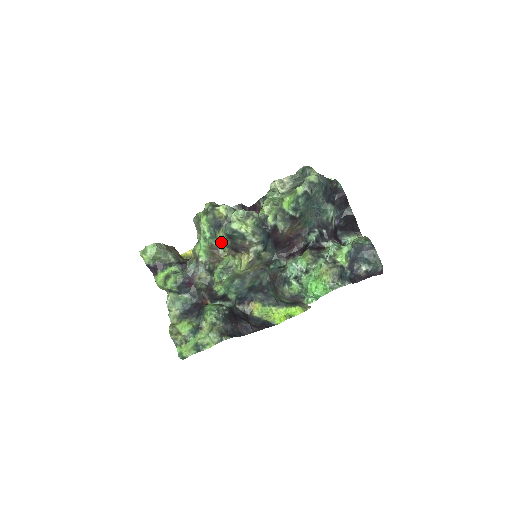
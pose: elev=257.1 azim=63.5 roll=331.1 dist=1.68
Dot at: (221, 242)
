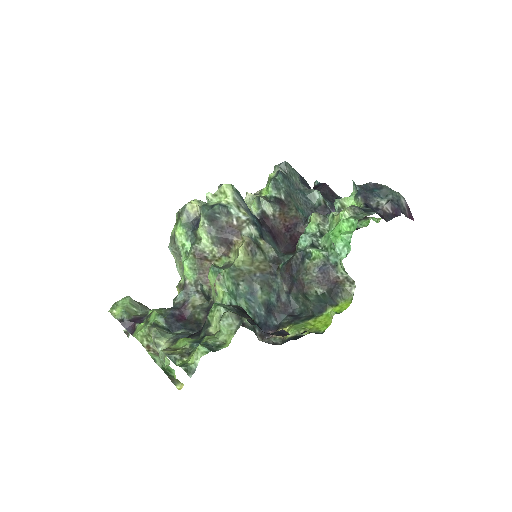
Dot at: (205, 238)
